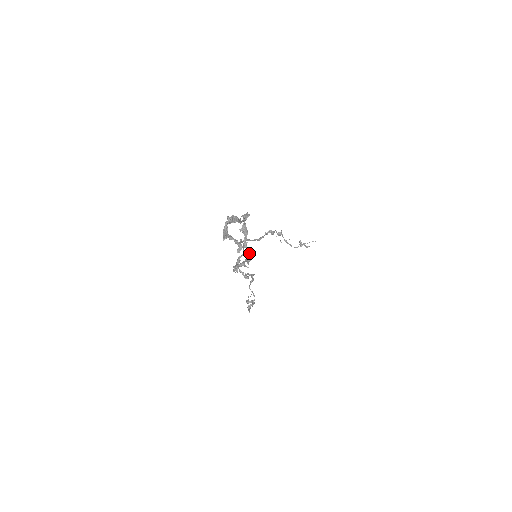
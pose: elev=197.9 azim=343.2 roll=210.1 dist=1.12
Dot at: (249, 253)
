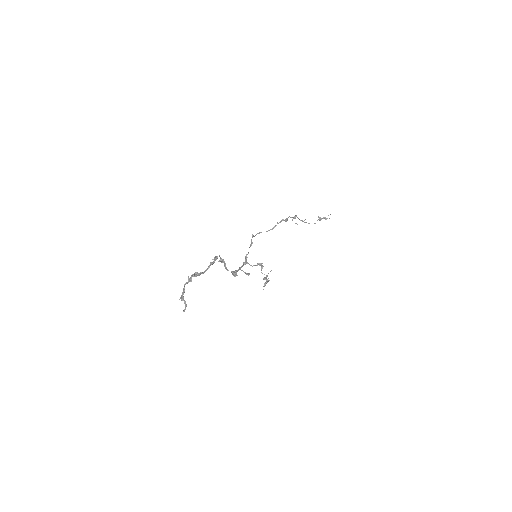
Dot at: (232, 272)
